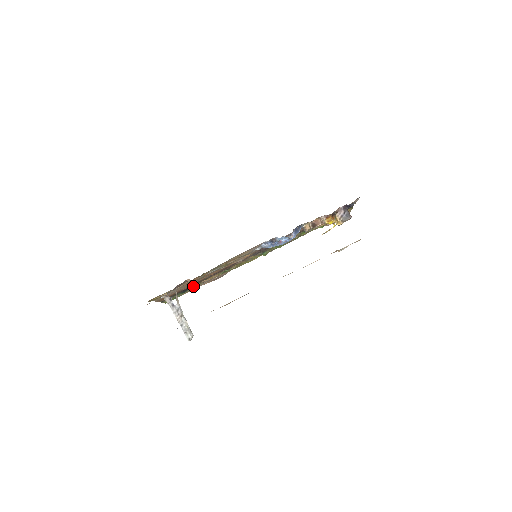
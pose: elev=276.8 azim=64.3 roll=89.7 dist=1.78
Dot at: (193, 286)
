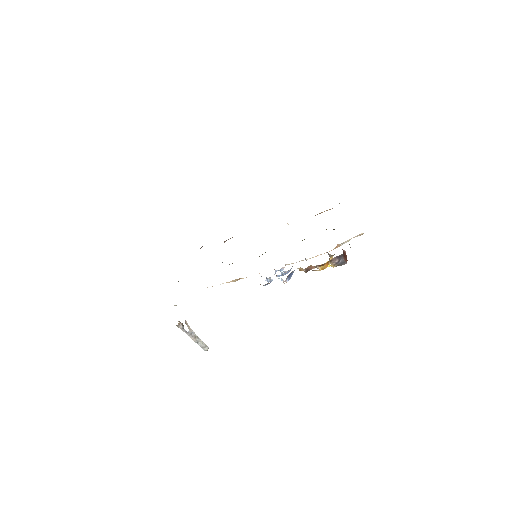
Dot at: occluded
